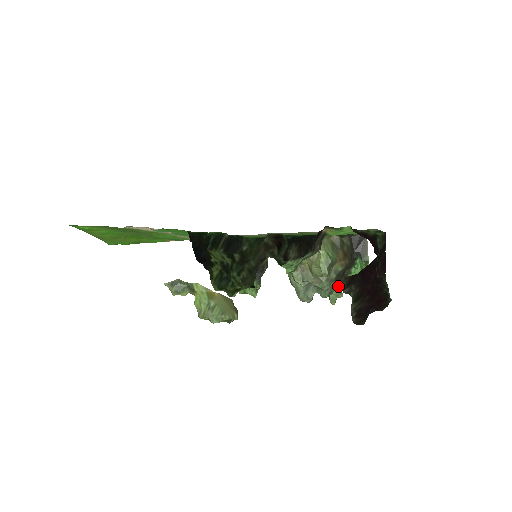
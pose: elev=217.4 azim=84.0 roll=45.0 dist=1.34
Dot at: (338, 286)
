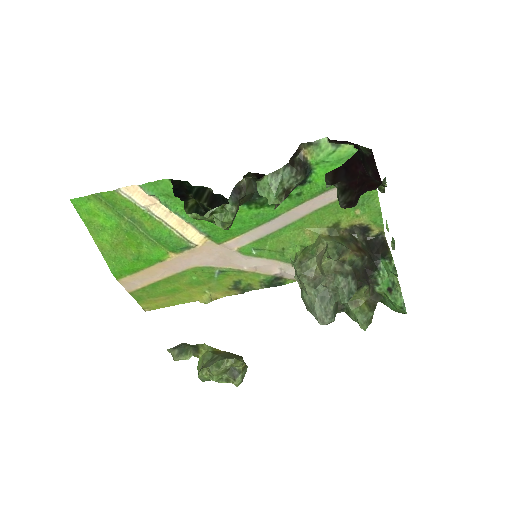
Dot at: (366, 303)
